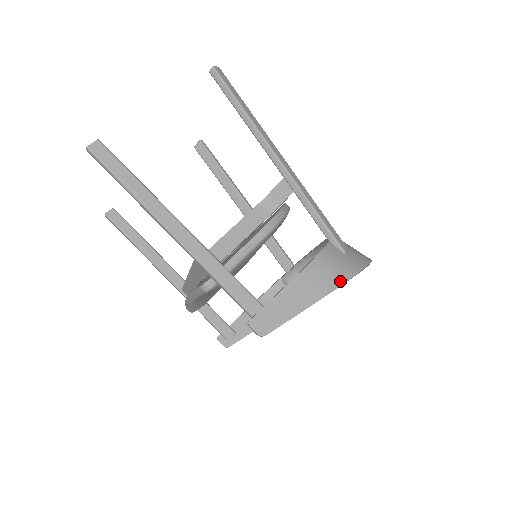
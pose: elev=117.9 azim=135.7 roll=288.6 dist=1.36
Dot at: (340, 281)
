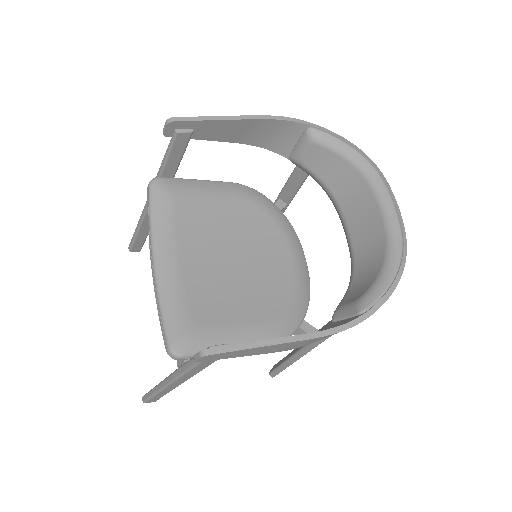
Dot at: (281, 120)
